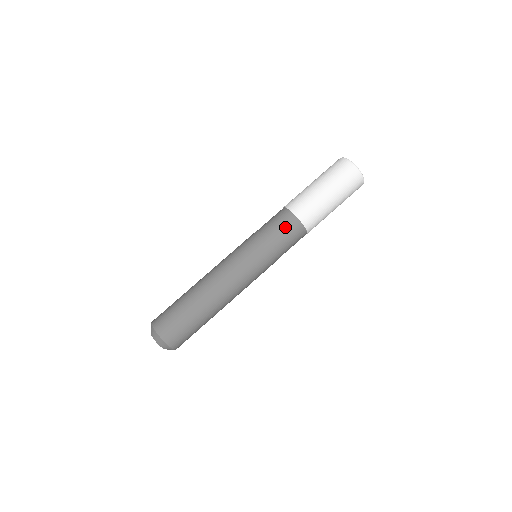
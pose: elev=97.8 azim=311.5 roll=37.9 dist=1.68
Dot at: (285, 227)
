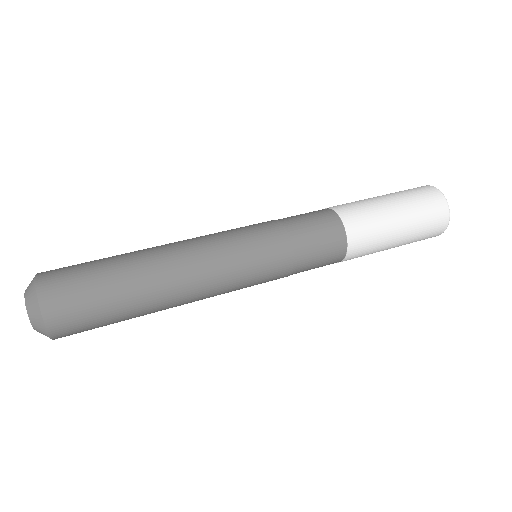
Dot at: (313, 217)
